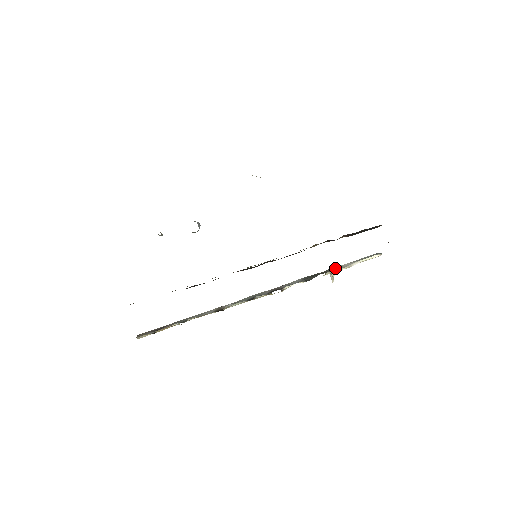
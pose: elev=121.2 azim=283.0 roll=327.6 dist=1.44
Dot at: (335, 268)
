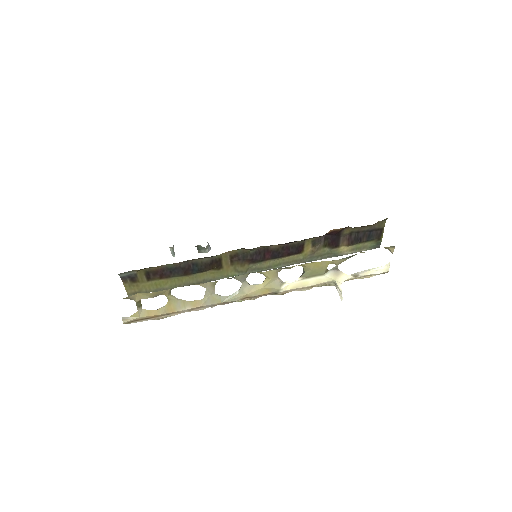
Dot at: (339, 274)
